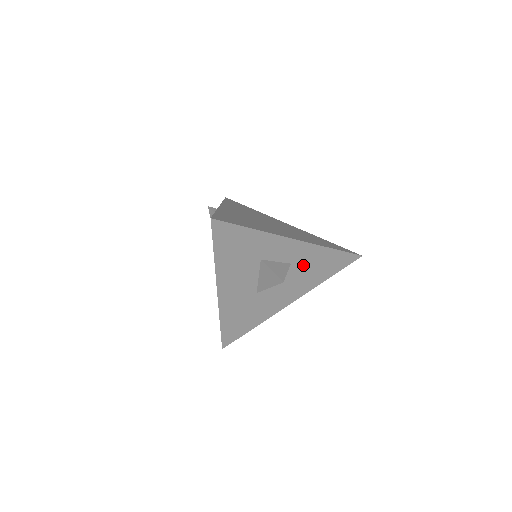
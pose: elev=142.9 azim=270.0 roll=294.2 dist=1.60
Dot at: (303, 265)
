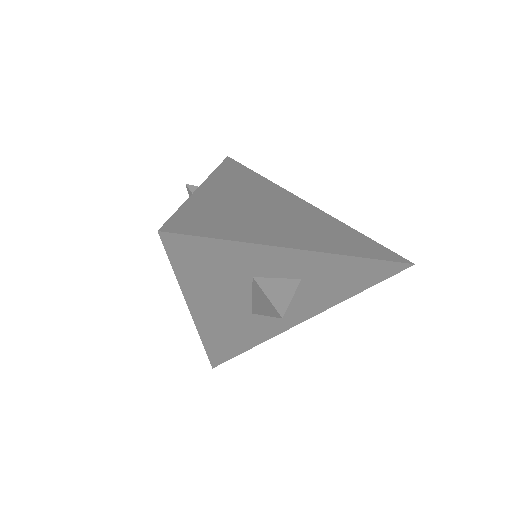
Dot at: (321, 279)
